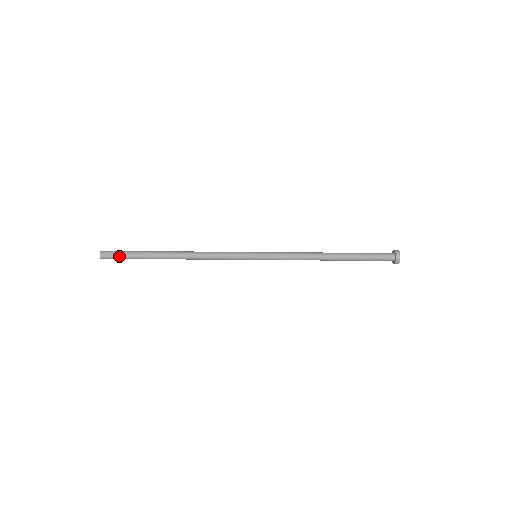
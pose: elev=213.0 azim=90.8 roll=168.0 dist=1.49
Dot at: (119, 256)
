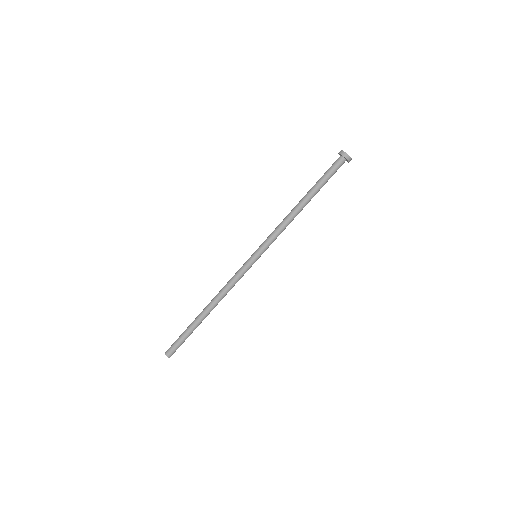
Dot at: (177, 345)
